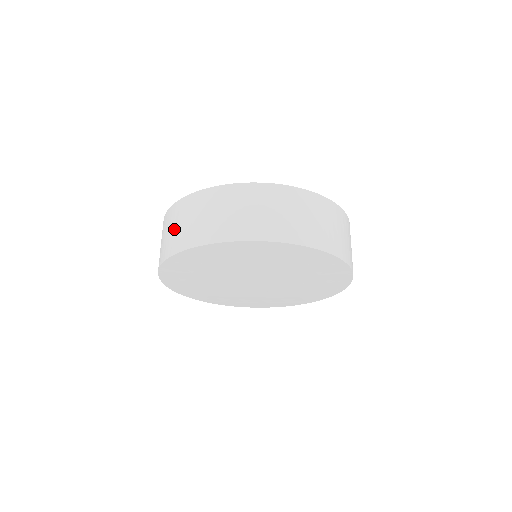
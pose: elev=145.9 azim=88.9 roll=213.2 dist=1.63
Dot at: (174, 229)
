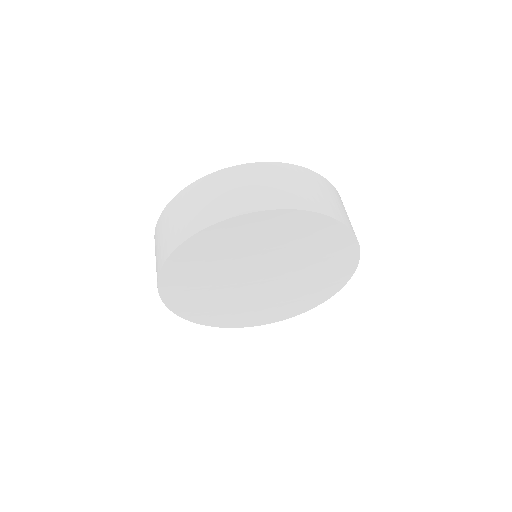
Dot at: (175, 223)
